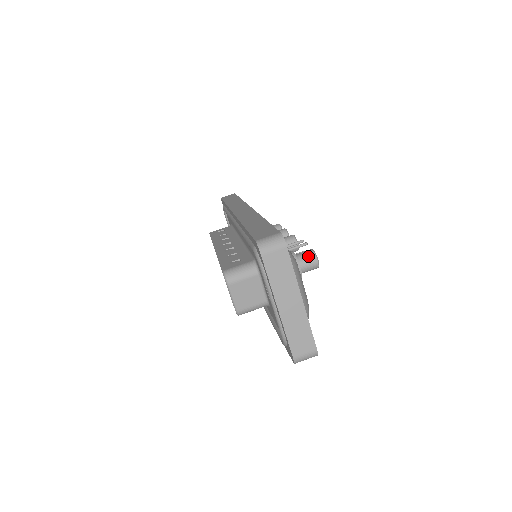
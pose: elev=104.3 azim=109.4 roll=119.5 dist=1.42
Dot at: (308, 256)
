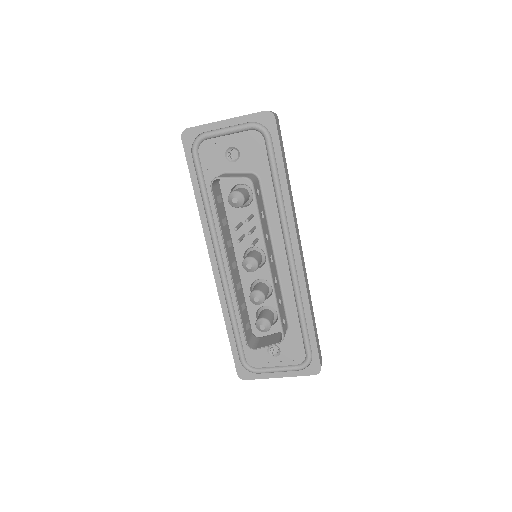
Dot at: occluded
